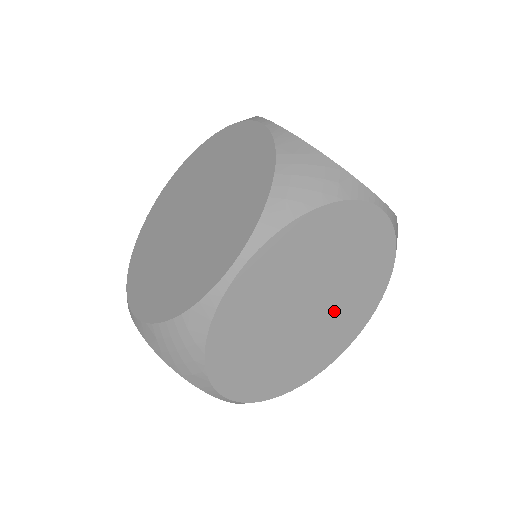
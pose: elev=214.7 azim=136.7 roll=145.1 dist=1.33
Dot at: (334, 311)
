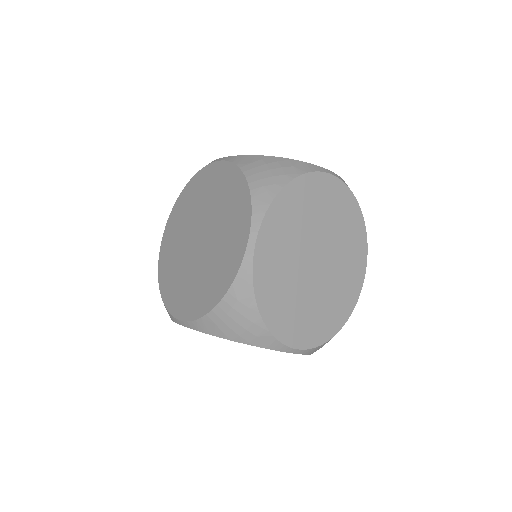
Dot at: occluded
